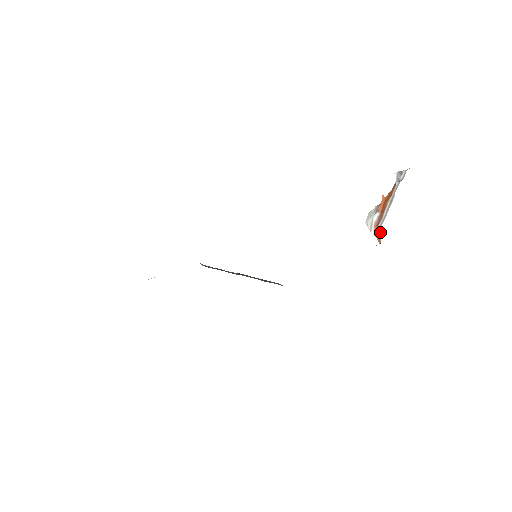
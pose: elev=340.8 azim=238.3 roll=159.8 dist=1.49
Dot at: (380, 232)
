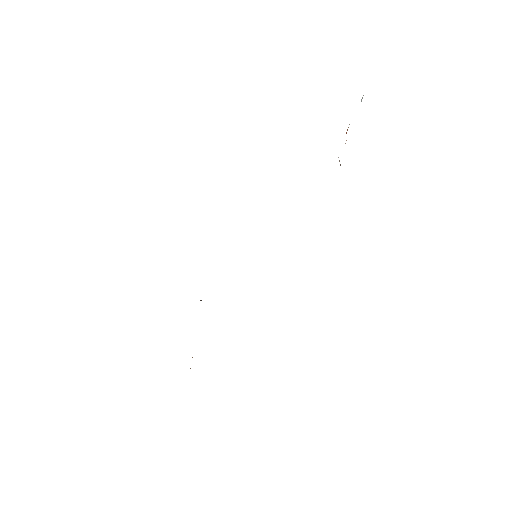
Dot at: occluded
